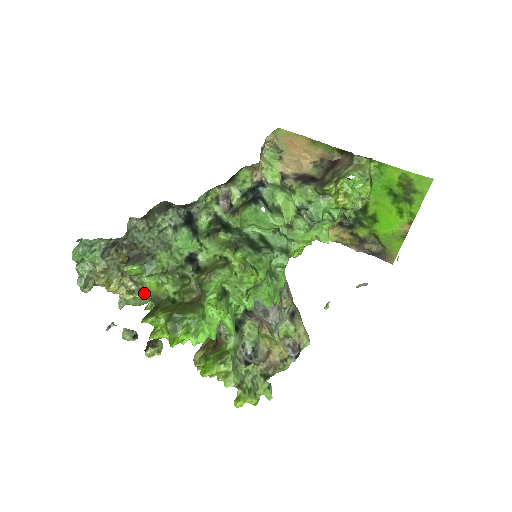
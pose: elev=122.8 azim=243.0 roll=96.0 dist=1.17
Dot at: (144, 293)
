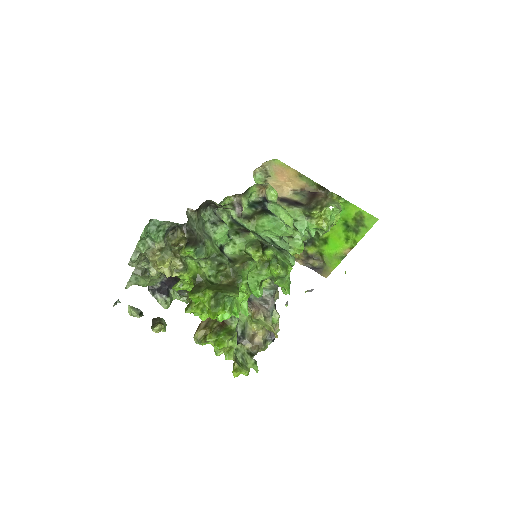
Dot at: (189, 273)
